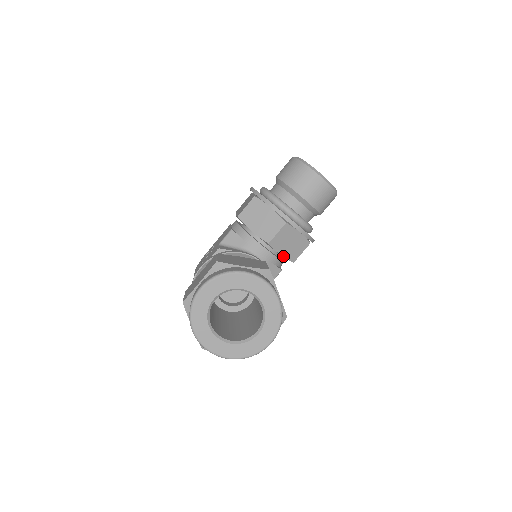
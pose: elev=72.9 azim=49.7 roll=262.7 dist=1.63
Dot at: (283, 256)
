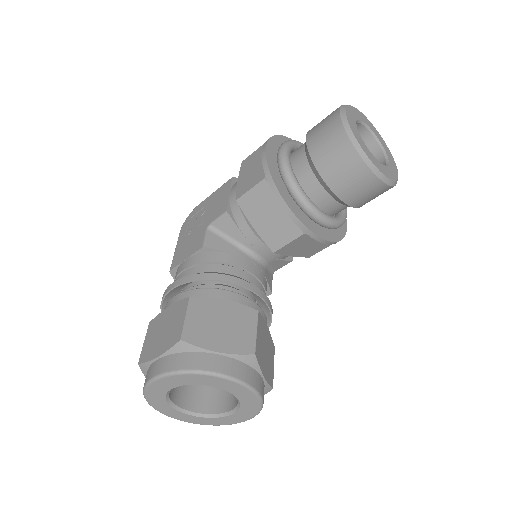
Dot at: (295, 256)
